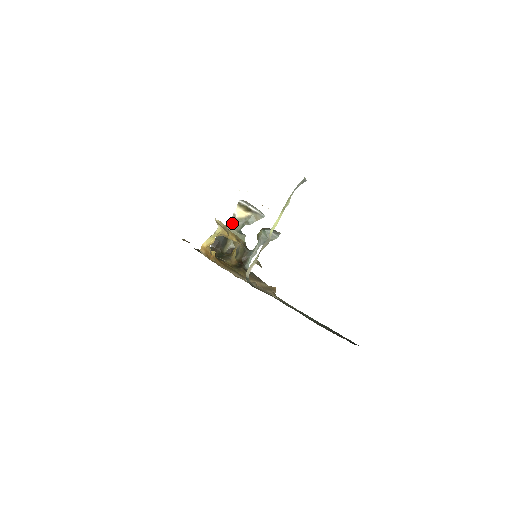
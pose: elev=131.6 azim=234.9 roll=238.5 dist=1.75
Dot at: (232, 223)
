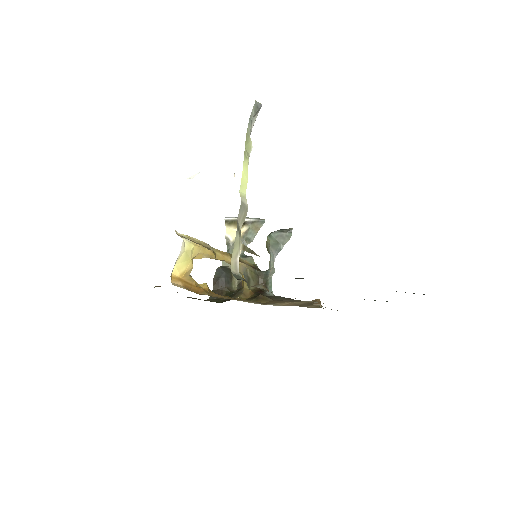
Dot at: (229, 250)
